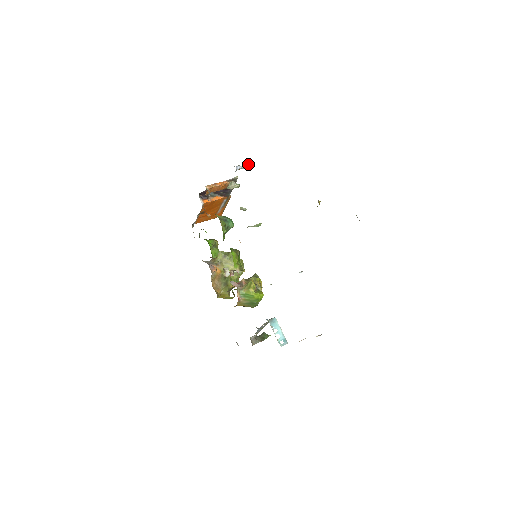
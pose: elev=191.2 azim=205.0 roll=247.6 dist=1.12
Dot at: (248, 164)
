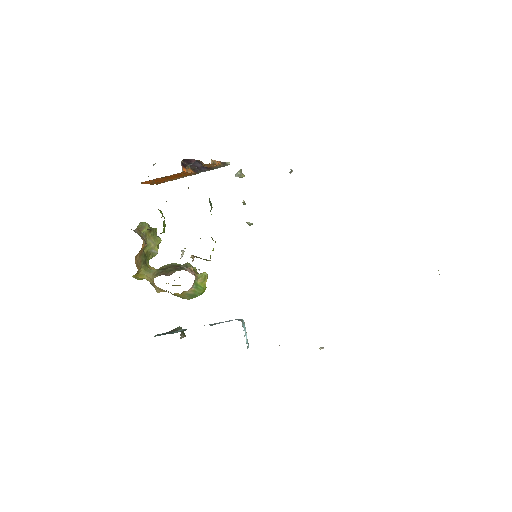
Dot at: occluded
